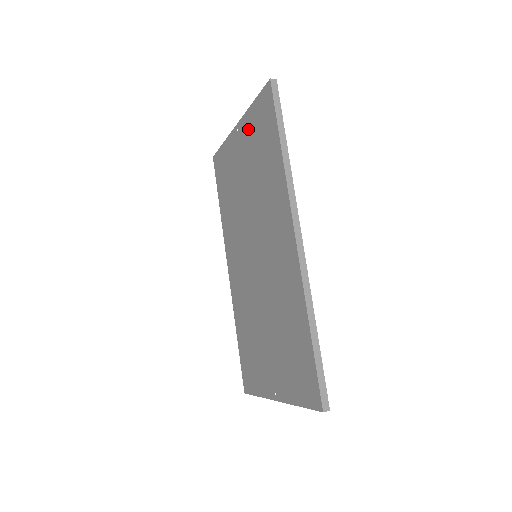
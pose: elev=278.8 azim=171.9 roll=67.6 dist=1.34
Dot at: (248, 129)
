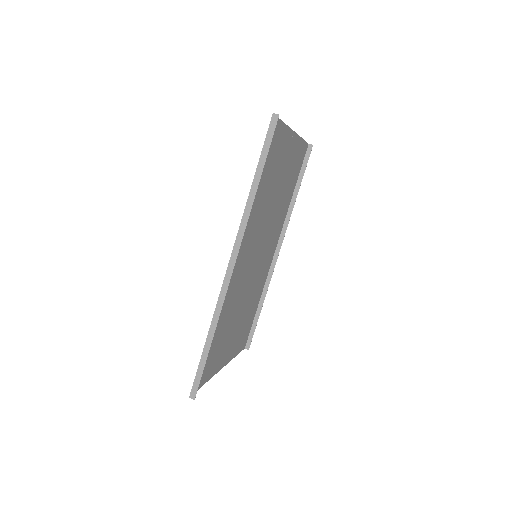
Dot at: (282, 144)
